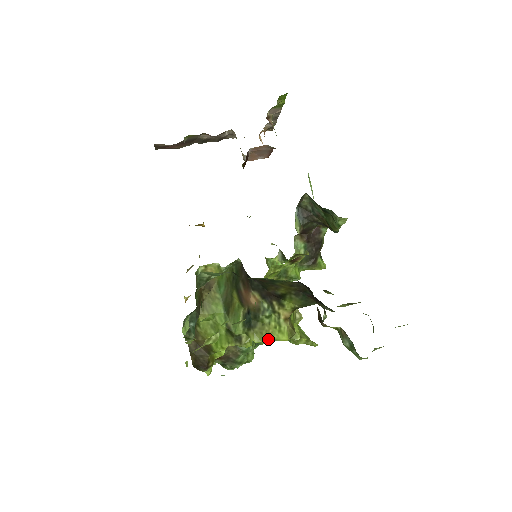
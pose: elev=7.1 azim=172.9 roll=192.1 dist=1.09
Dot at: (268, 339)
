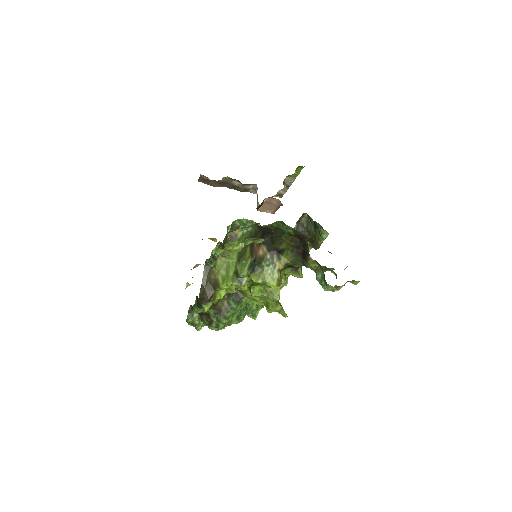
Dot at: (263, 281)
